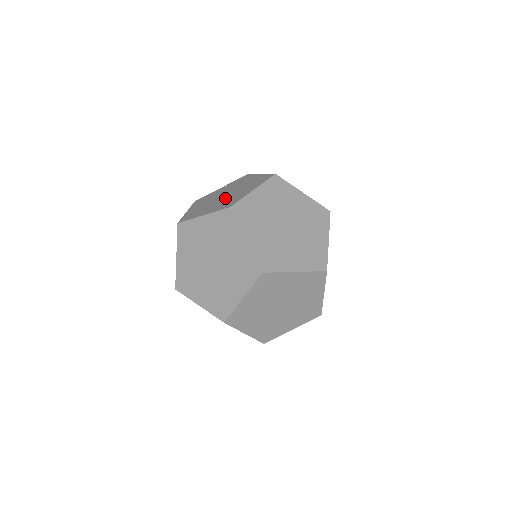
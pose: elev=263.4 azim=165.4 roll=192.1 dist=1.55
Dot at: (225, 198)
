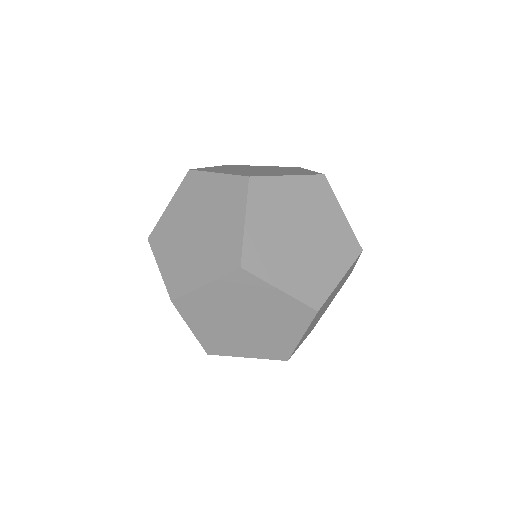
Dot at: occluded
